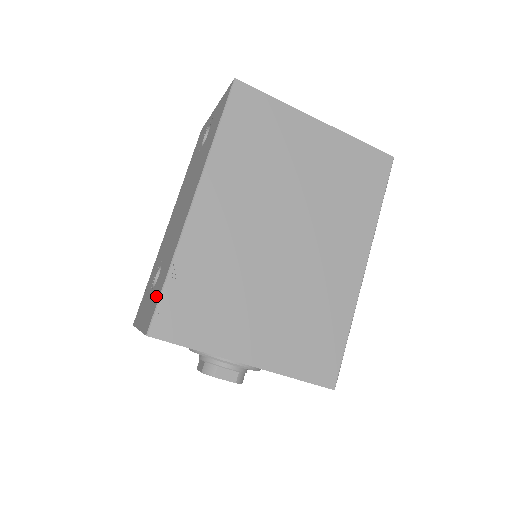
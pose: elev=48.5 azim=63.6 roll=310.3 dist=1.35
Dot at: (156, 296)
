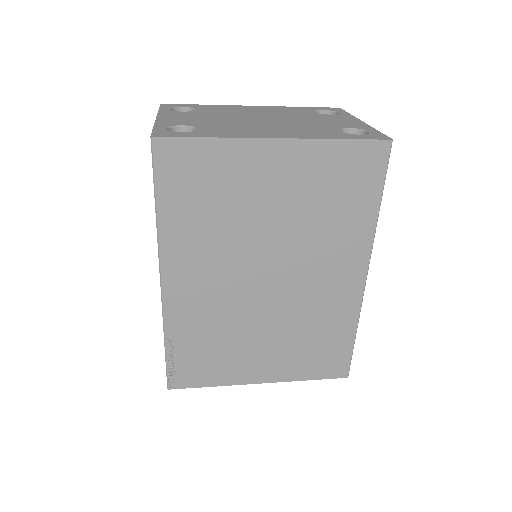
Dot at: occluded
